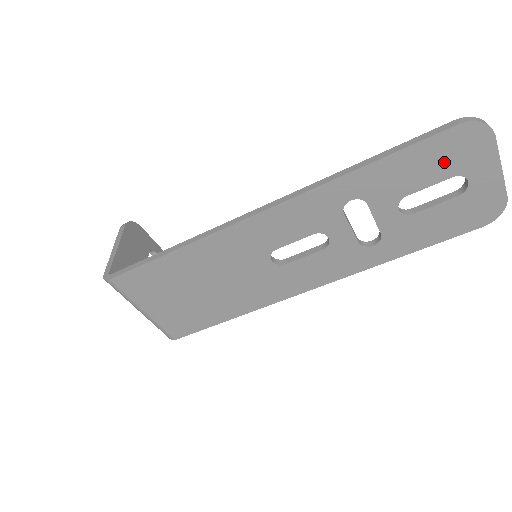
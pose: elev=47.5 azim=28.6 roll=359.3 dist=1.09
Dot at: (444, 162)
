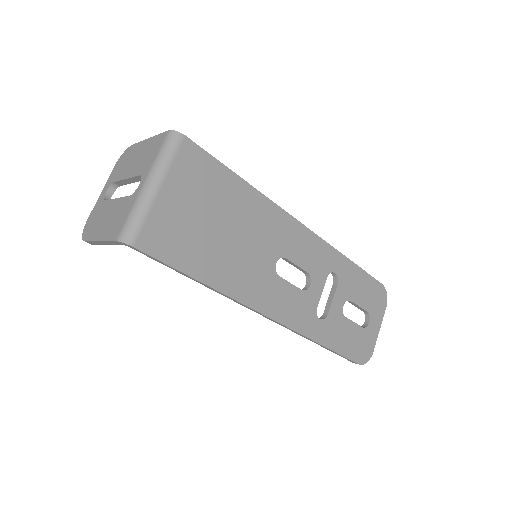
Dot at: (370, 298)
